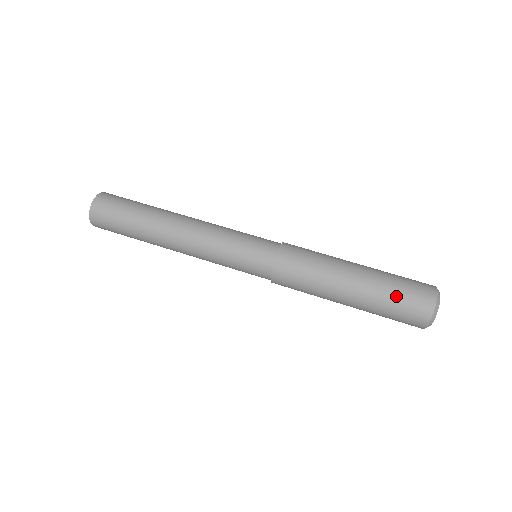
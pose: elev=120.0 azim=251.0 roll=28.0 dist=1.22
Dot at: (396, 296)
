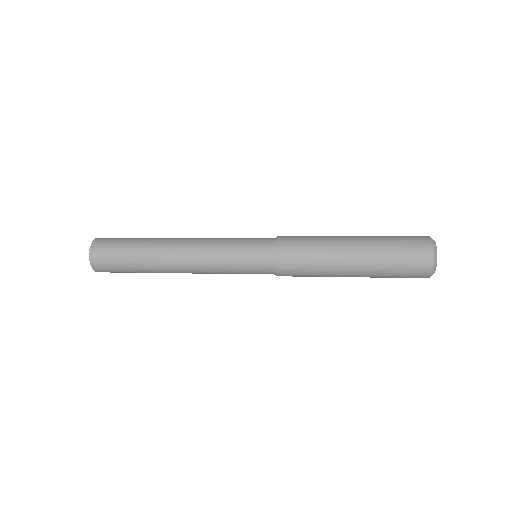
Dot at: (392, 236)
